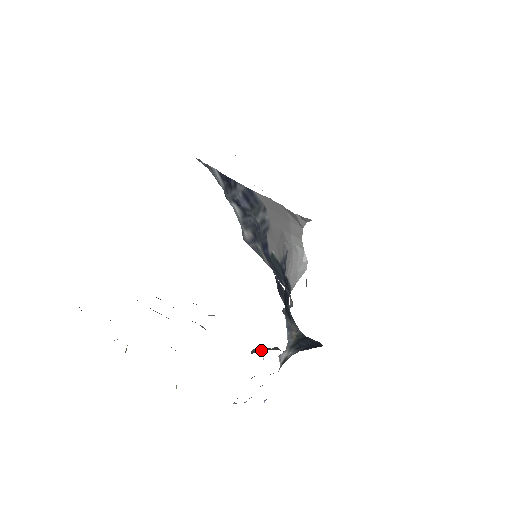
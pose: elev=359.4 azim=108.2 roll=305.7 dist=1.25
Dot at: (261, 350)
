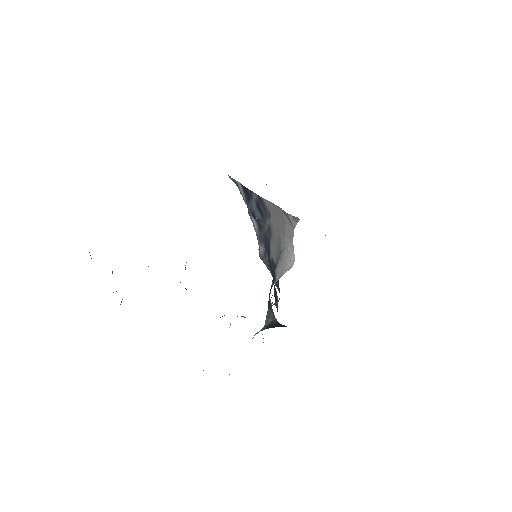
Dot at: occluded
